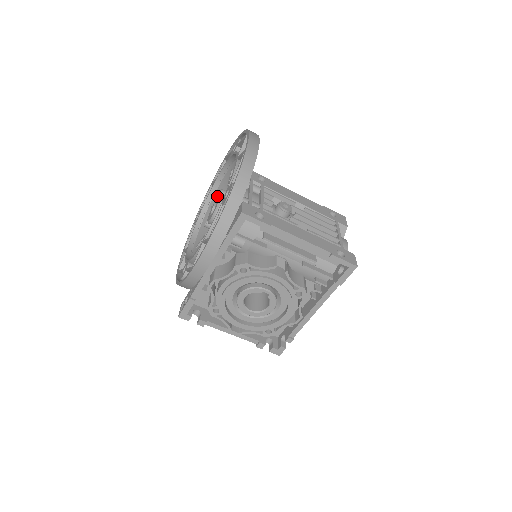
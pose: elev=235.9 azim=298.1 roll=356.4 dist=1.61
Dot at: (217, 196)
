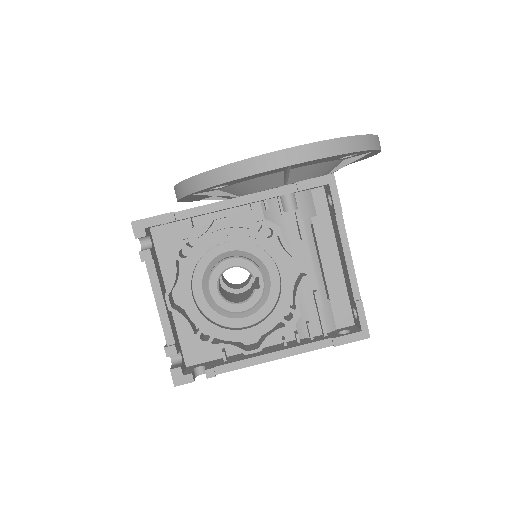
Dot at: occluded
